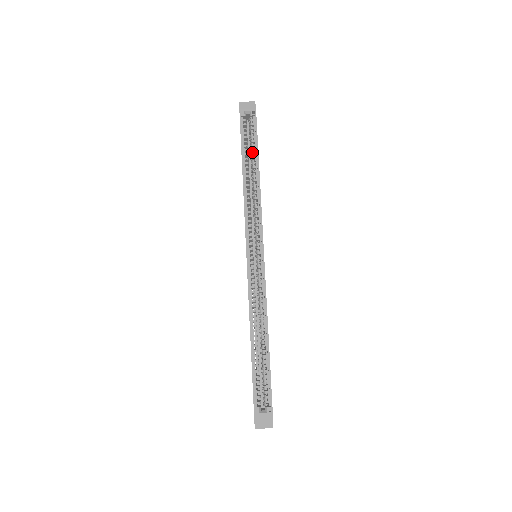
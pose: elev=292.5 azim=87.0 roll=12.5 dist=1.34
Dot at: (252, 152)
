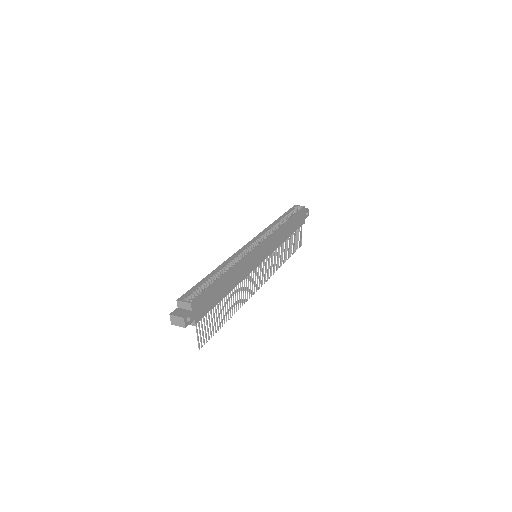
Dot at: occluded
